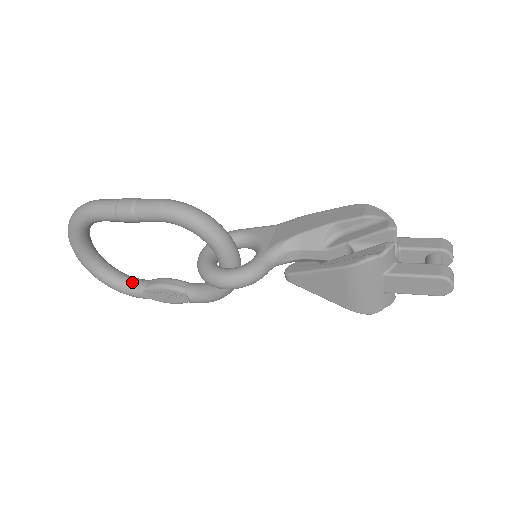
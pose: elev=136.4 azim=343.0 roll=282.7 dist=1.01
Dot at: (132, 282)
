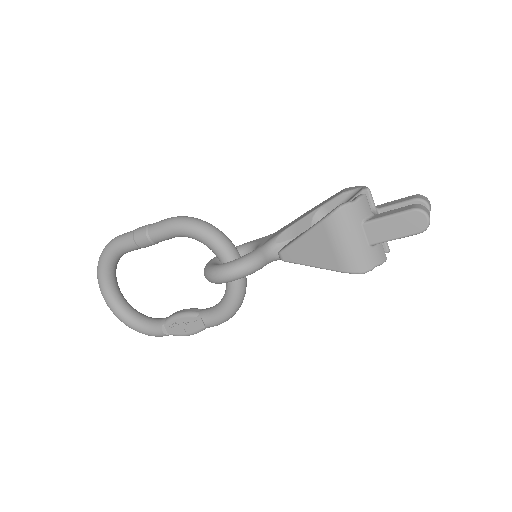
Dot at: (153, 320)
